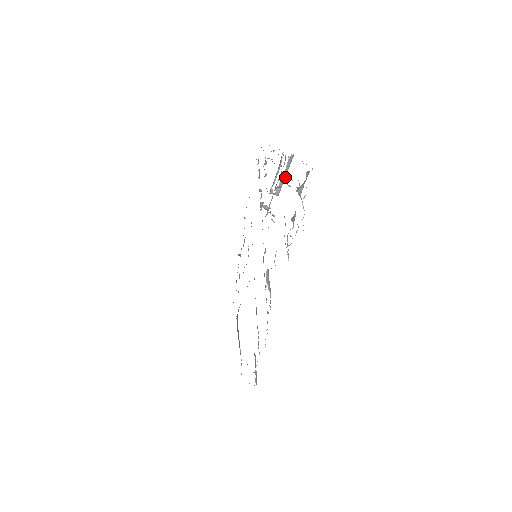
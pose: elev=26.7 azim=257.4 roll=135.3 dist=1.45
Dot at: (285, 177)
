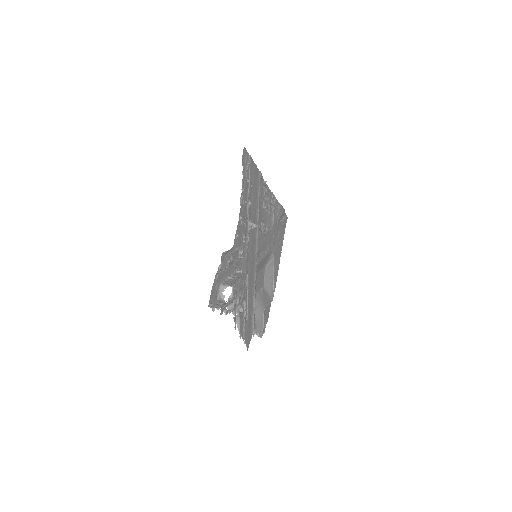
Dot at: (219, 289)
